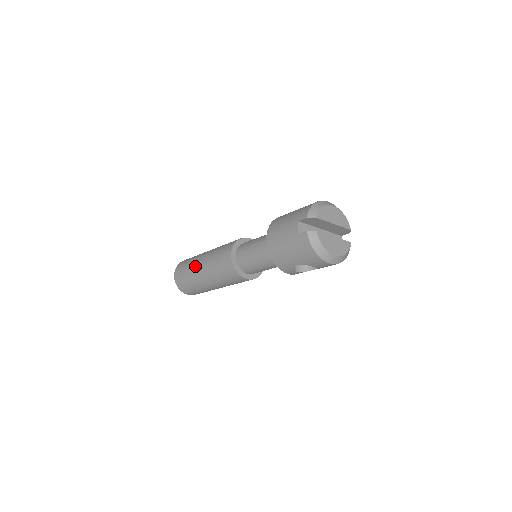
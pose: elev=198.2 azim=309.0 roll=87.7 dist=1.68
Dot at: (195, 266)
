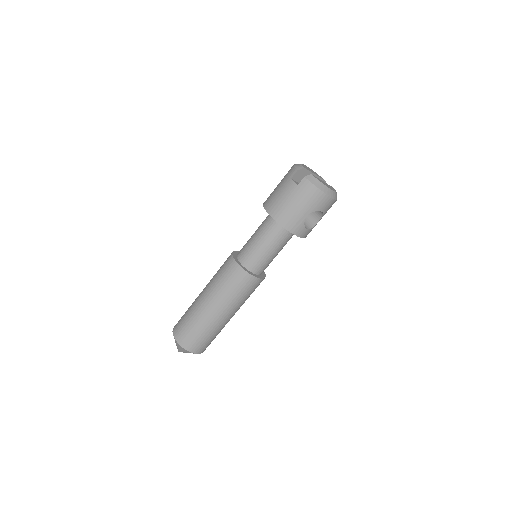
Dot at: (198, 307)
